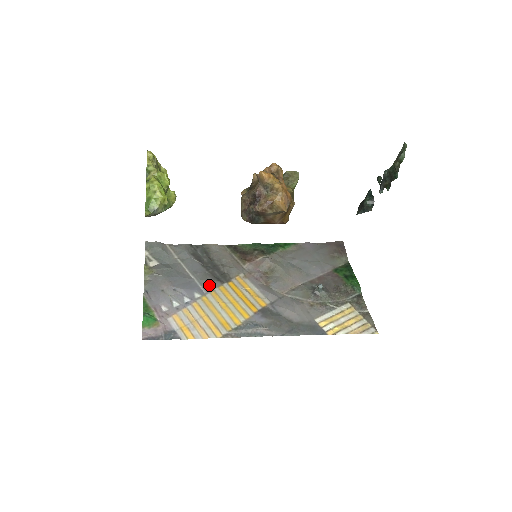
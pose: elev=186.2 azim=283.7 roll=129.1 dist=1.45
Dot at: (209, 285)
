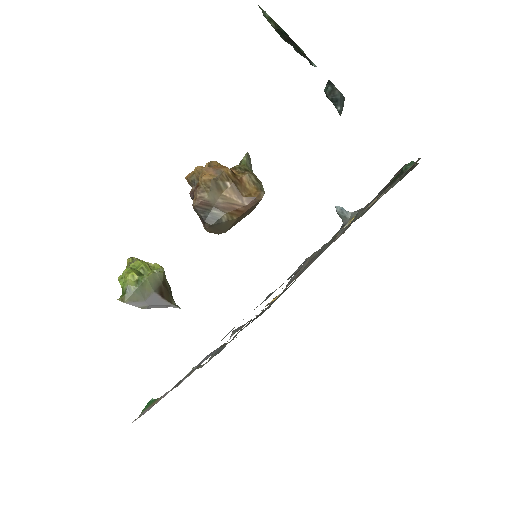
Dot at: (234, 331)
